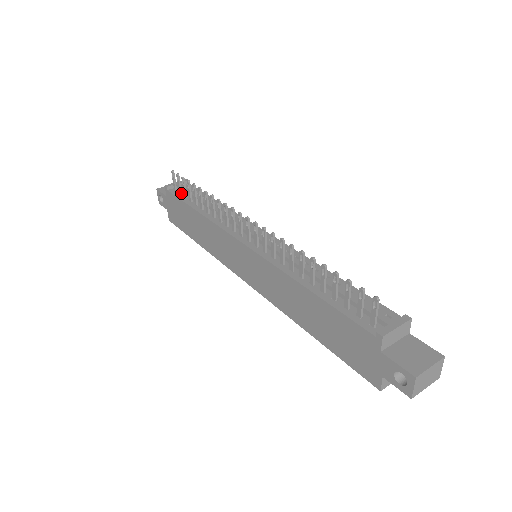
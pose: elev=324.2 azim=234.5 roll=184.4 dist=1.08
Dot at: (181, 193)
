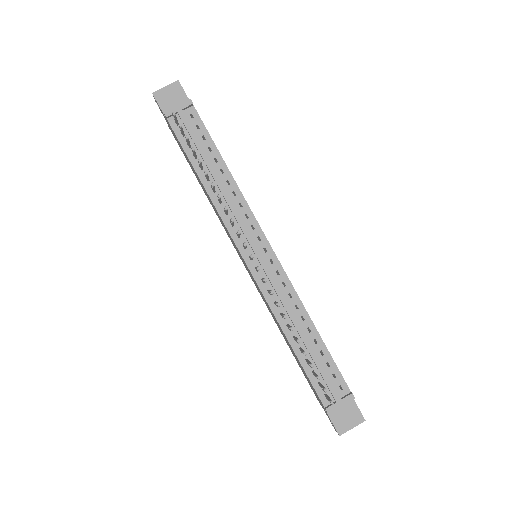
Dot at: (184, 135)
